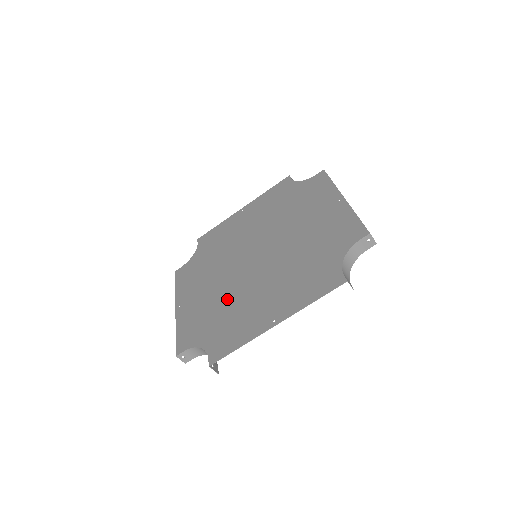
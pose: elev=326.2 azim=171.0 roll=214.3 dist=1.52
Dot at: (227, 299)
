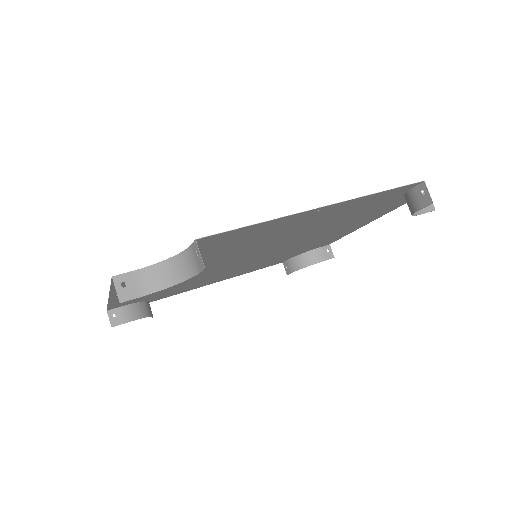
Dot at: (216, 257)
